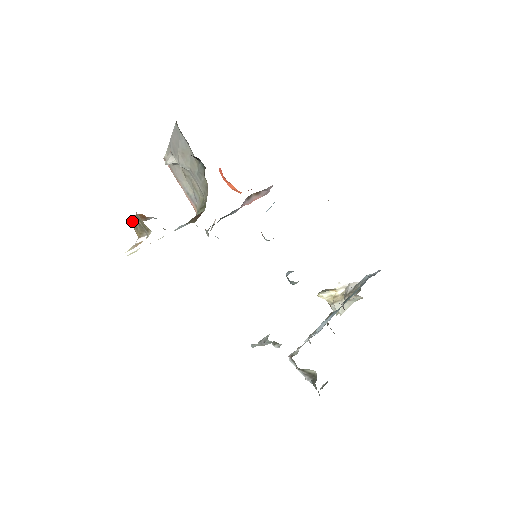
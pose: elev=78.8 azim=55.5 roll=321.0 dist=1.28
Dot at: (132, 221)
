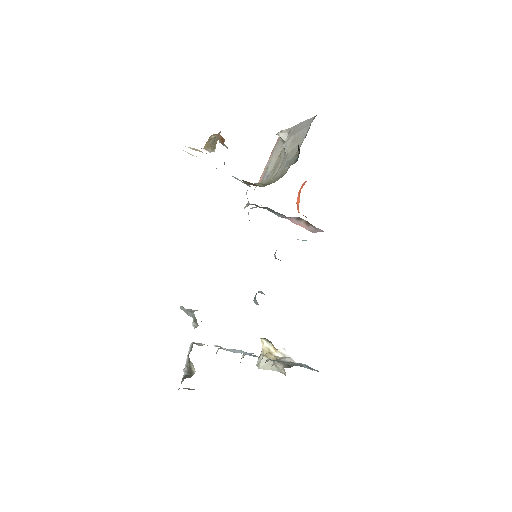
Dot at: (213, 134)
